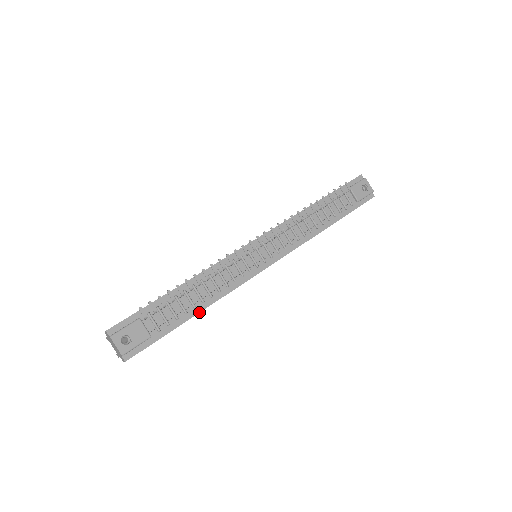
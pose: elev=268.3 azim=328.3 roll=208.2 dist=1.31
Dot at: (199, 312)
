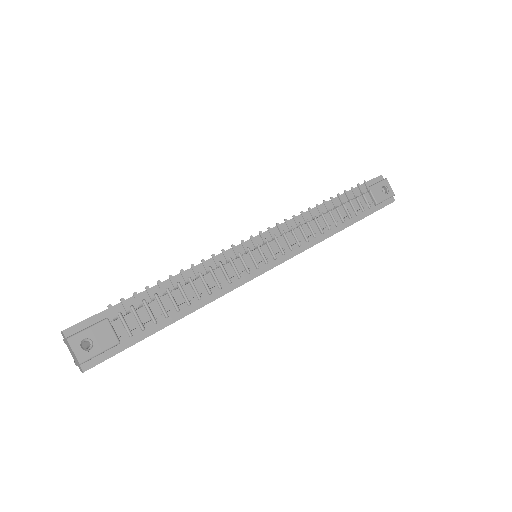
Dot at: (183, 317)
